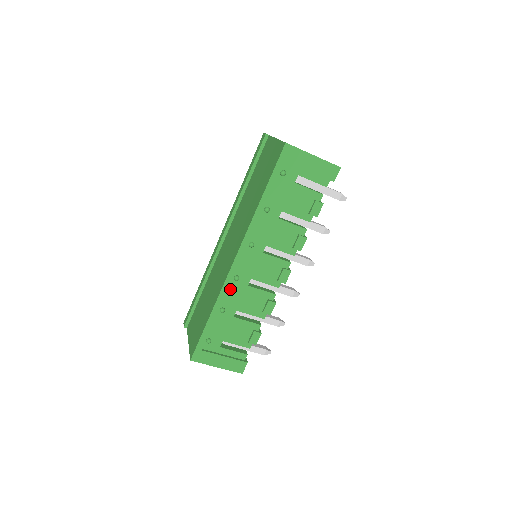
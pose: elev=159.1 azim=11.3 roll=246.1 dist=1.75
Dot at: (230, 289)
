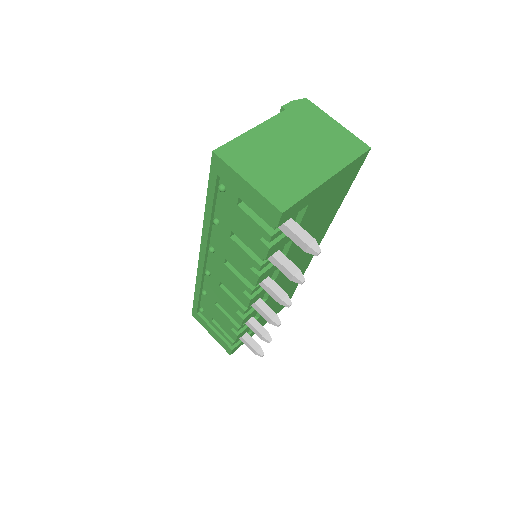
Dot at: (206, 279)
